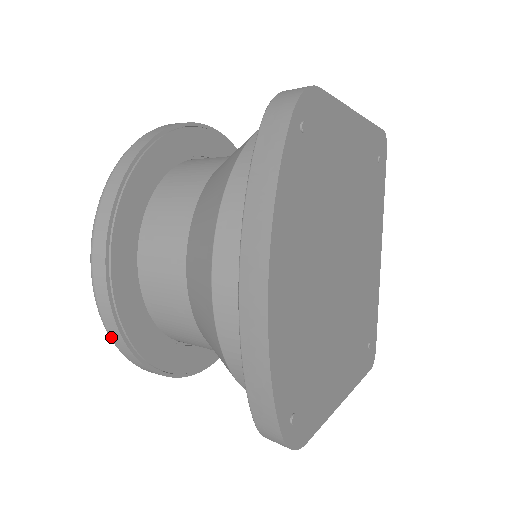
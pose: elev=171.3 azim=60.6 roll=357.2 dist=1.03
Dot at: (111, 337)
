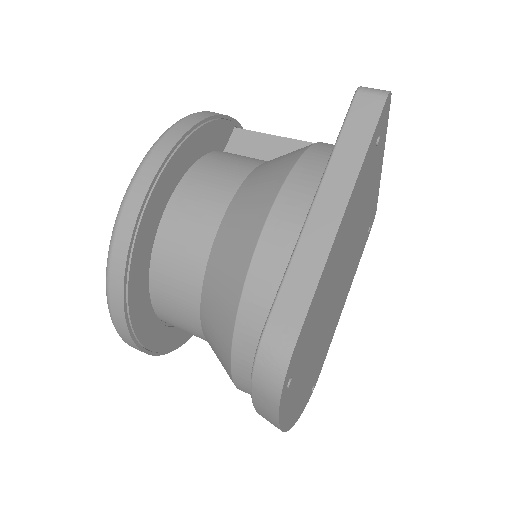
Dot at: occluded
